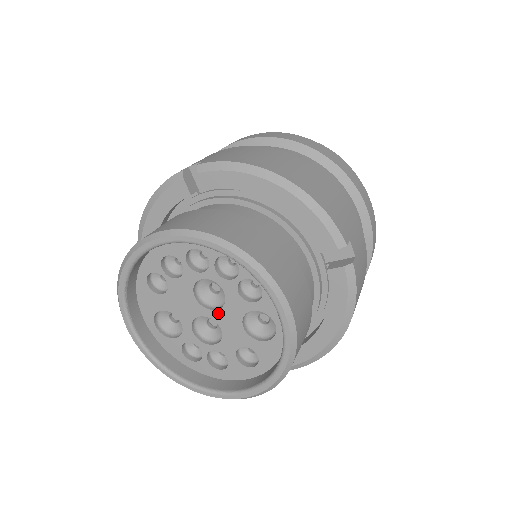
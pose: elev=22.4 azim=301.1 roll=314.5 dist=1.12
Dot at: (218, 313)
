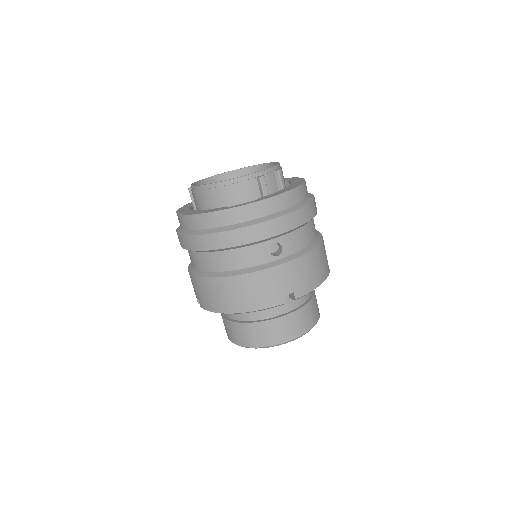
Dot at: occluded
